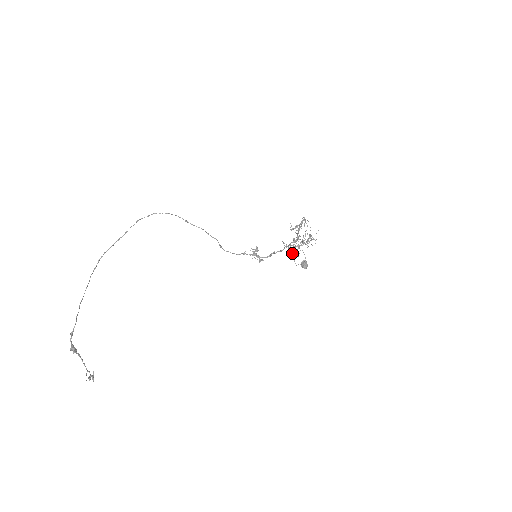
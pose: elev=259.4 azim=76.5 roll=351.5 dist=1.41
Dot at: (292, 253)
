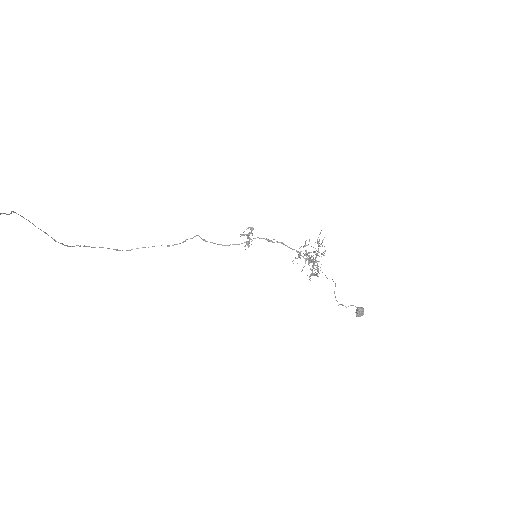
Dot at: occluded
